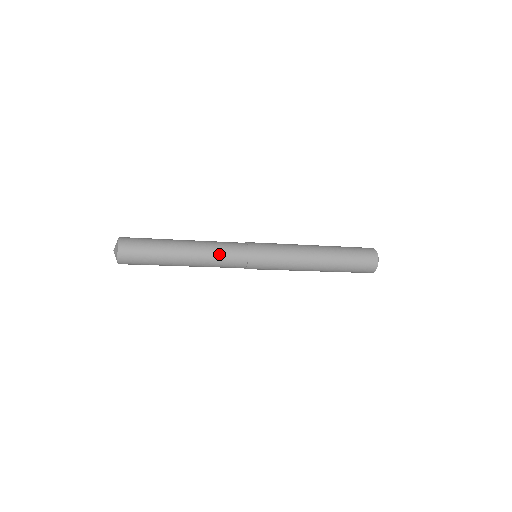
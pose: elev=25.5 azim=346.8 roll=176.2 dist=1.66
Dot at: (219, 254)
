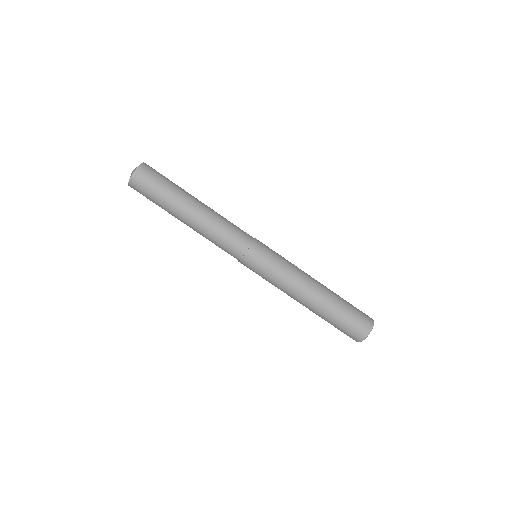
Dot at: (216, 240)
